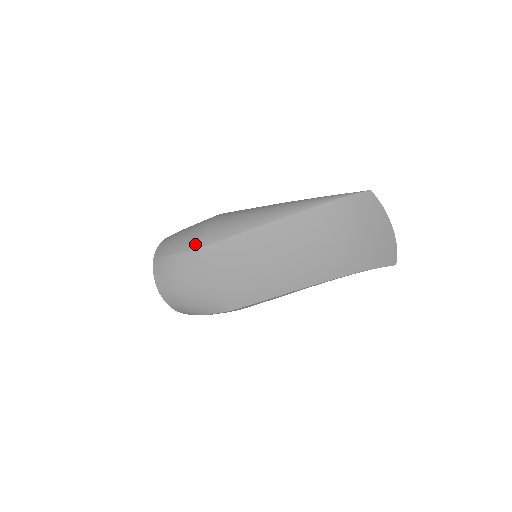
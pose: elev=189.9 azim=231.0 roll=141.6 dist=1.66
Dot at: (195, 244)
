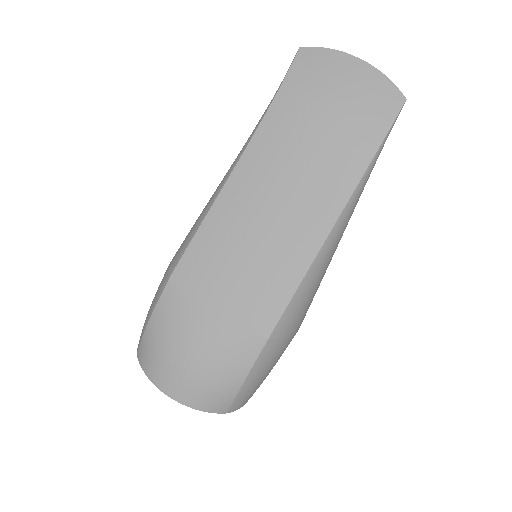
Dot at: (165, 280)
